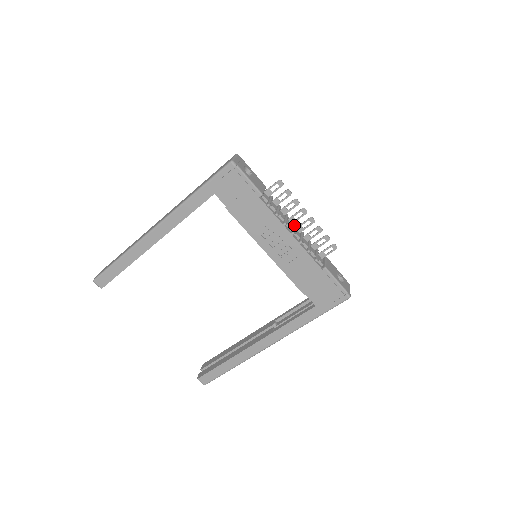
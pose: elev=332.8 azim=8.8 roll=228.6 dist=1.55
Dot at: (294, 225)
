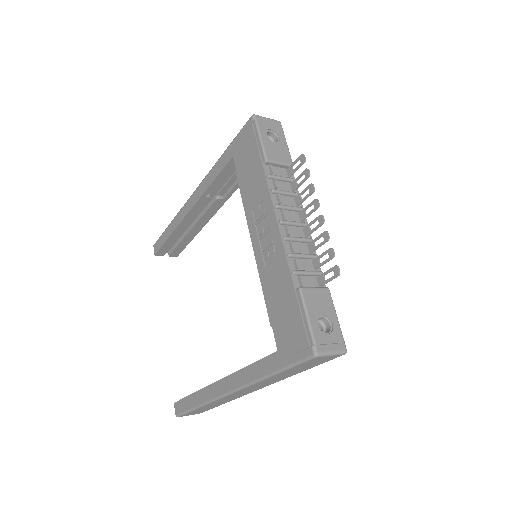
Dot at: (300, 221)
